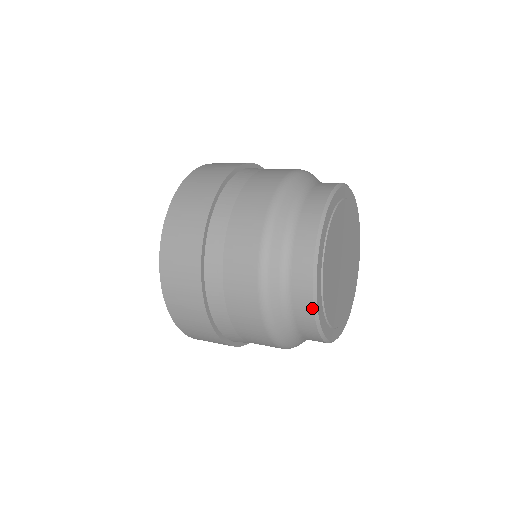
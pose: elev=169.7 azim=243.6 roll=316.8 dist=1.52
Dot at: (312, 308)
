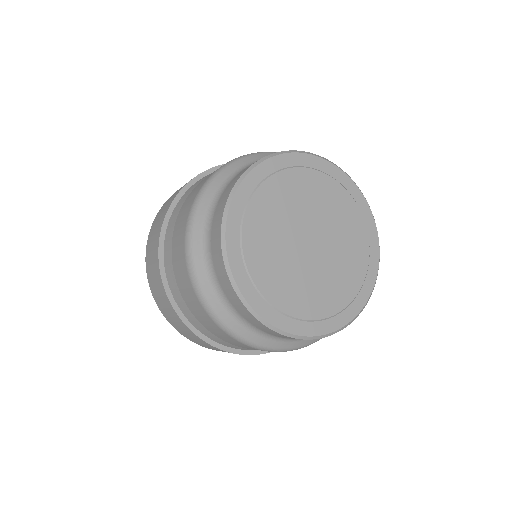
Dot at: (225, 205)
